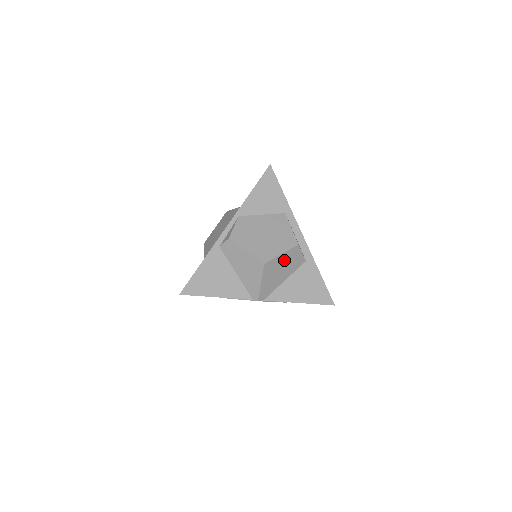
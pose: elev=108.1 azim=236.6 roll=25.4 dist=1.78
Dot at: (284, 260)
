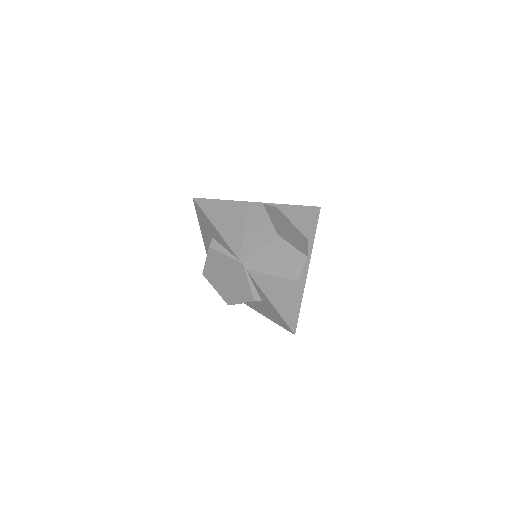
Dot at: (289, 255)
